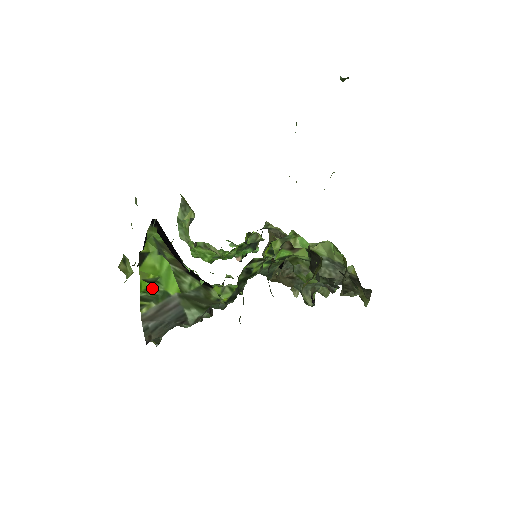
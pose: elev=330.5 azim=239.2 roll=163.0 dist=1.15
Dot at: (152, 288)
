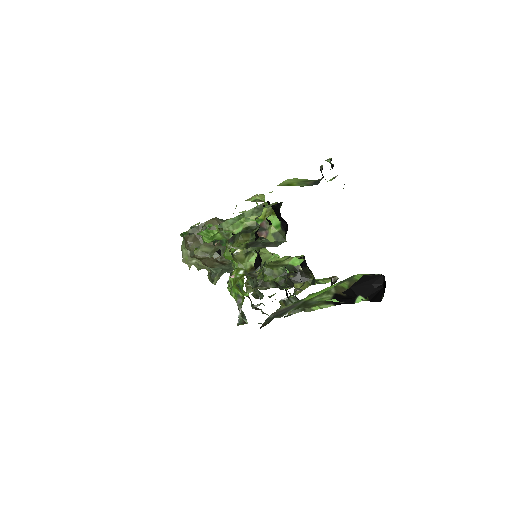
Dot at: (307, 296)
